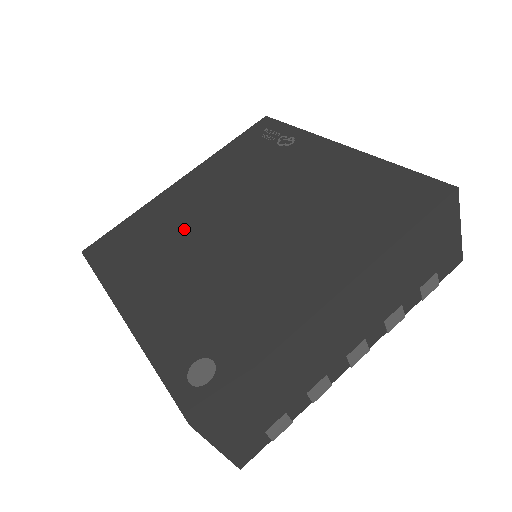
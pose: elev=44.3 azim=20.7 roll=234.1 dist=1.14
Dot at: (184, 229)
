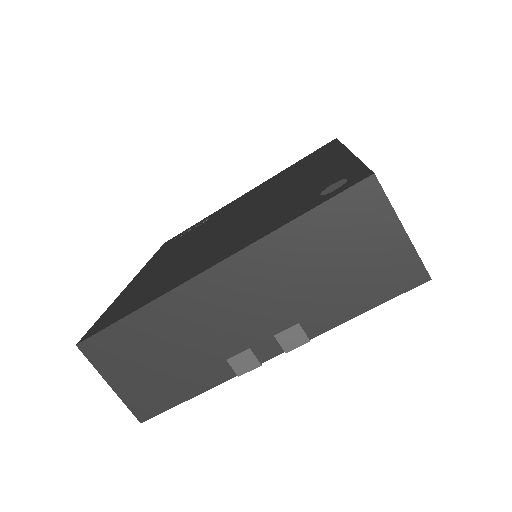
Dot at: (186, 255)
